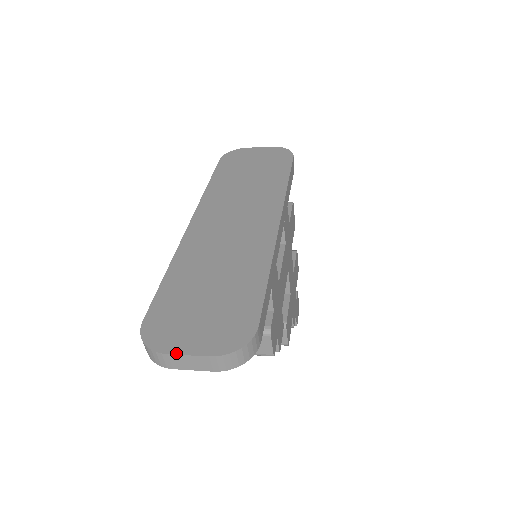
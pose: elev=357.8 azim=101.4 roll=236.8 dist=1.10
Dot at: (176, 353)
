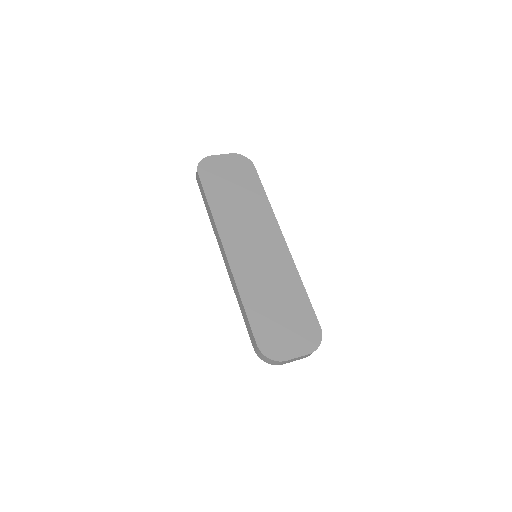
Dot at: (291, 358)
